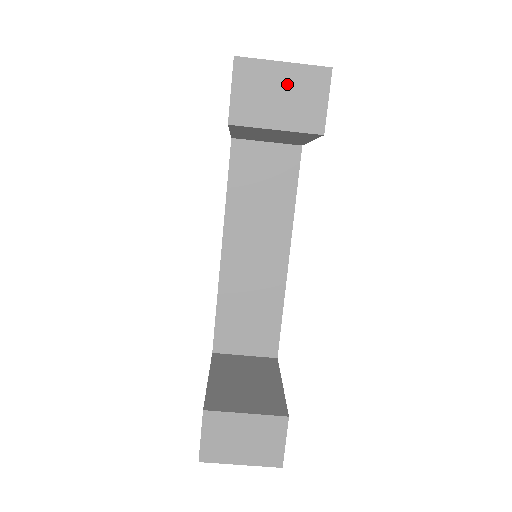
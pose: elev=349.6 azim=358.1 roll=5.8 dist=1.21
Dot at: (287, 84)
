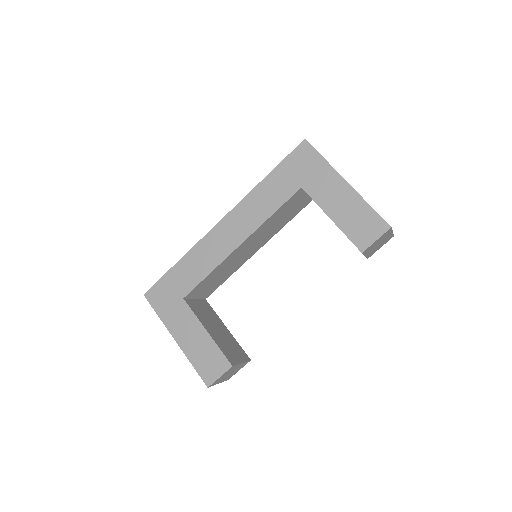
Dot at: (384, 240)
